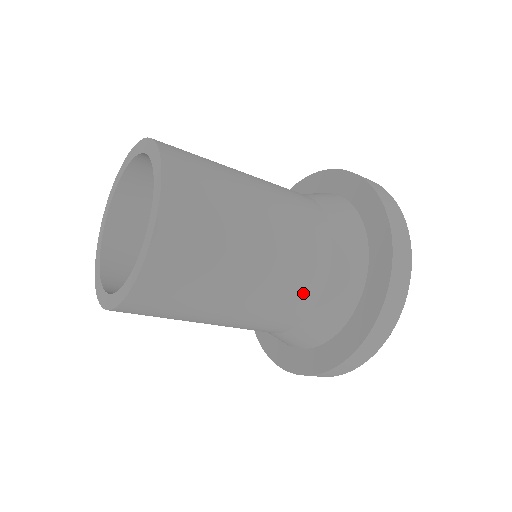
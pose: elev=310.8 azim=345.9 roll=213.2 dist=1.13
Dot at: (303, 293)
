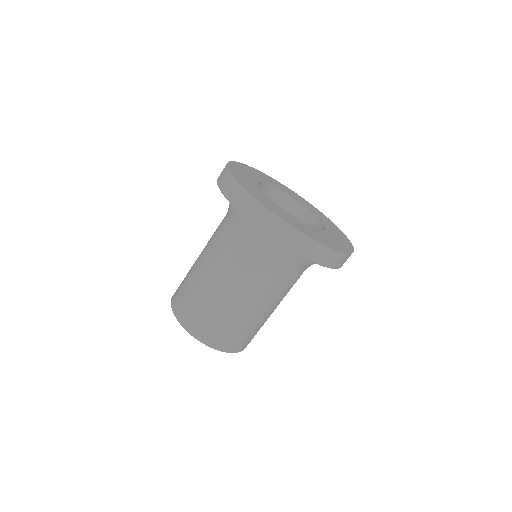
Dot at: occluded
